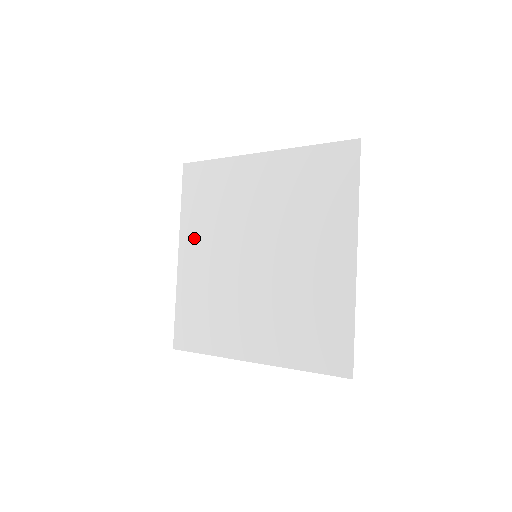
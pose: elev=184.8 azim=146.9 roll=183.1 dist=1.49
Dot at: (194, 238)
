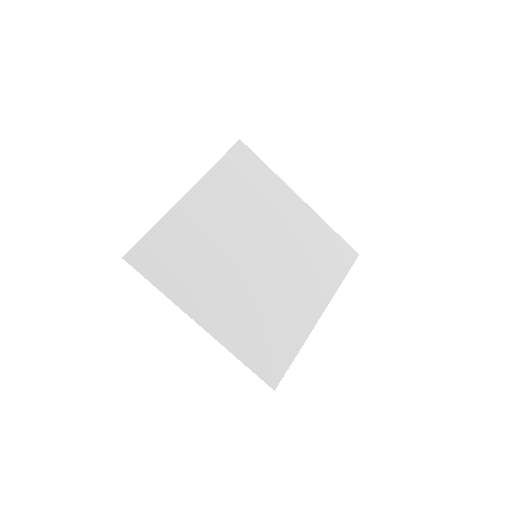
Dot at: (212, 195)
